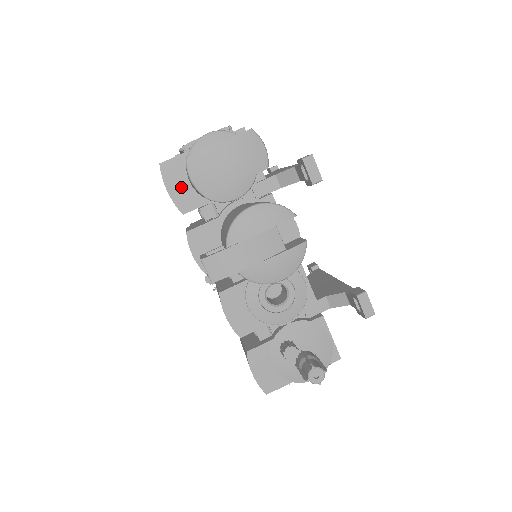
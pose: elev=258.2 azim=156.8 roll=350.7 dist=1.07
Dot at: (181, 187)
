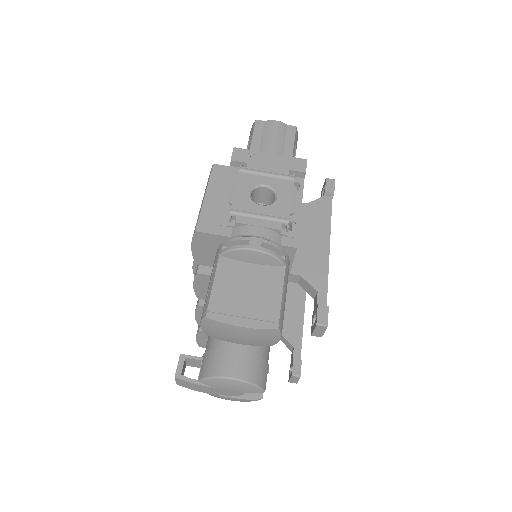
Dot at: (206, 251)
